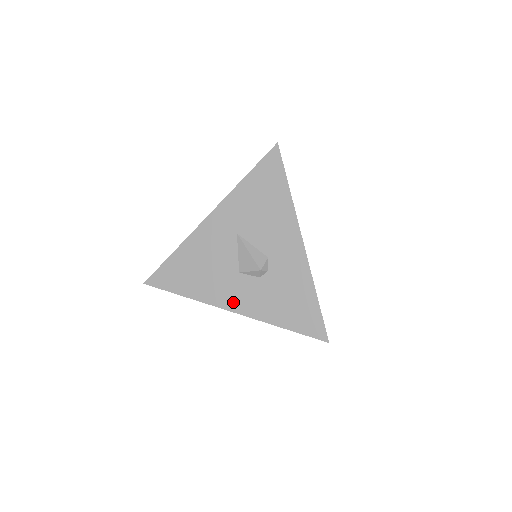
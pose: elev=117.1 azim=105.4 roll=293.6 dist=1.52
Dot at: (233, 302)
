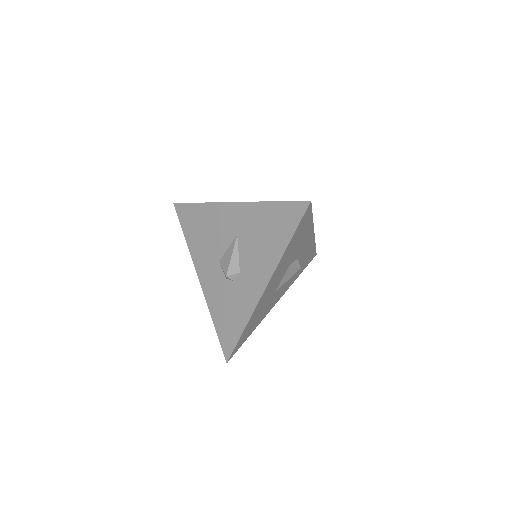
Dot at: (203, 274)
